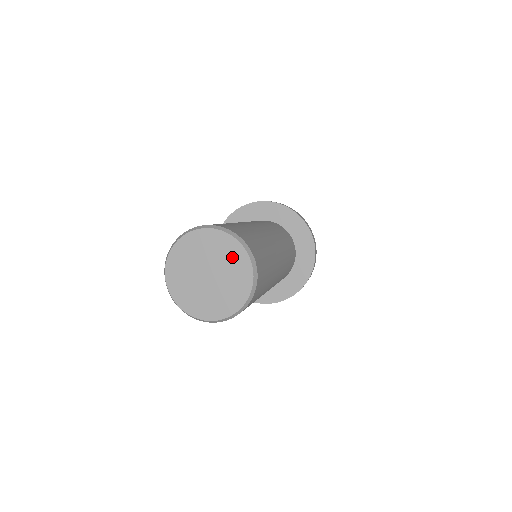
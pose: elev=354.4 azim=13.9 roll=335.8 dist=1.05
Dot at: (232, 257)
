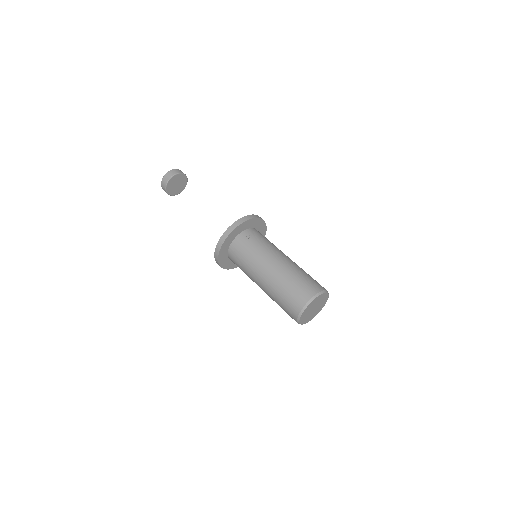
Dot at: (324, 299)
